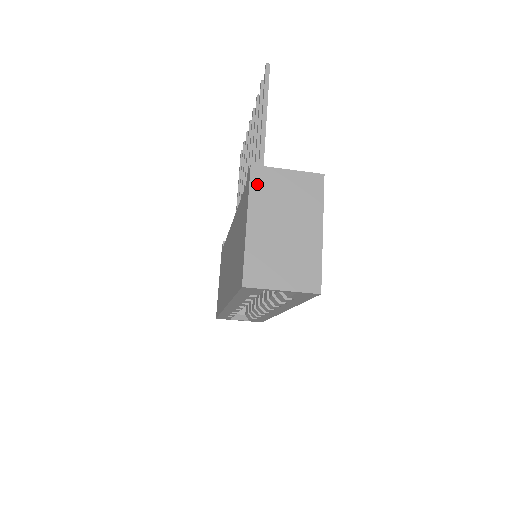
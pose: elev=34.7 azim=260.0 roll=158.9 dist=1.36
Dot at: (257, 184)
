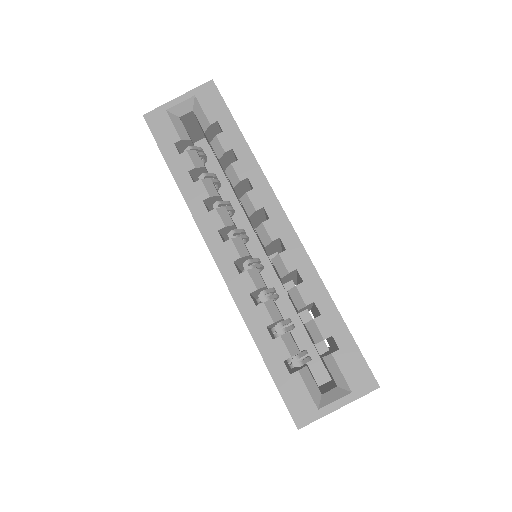
Dot at: occluded
